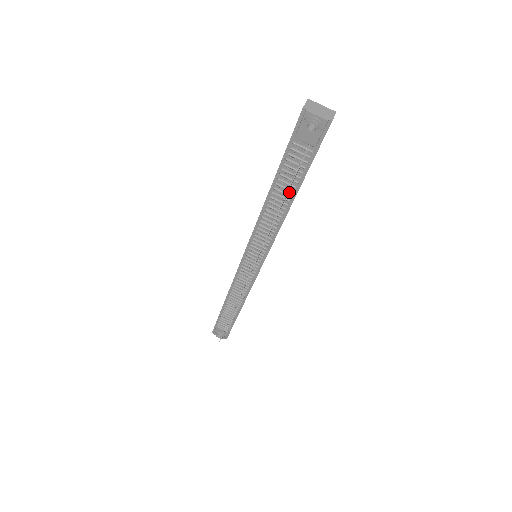
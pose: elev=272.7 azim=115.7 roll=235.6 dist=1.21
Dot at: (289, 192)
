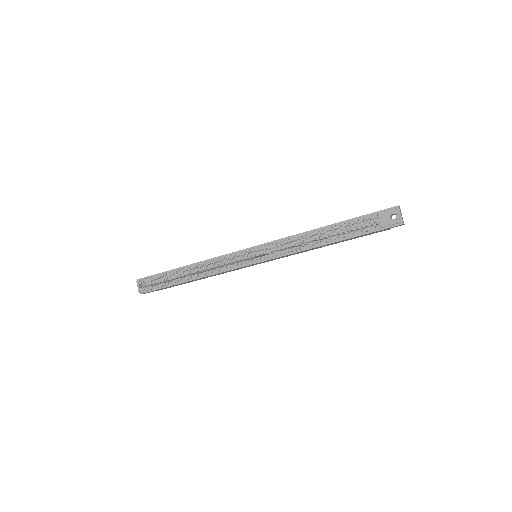
Dot at: (336, 236)
